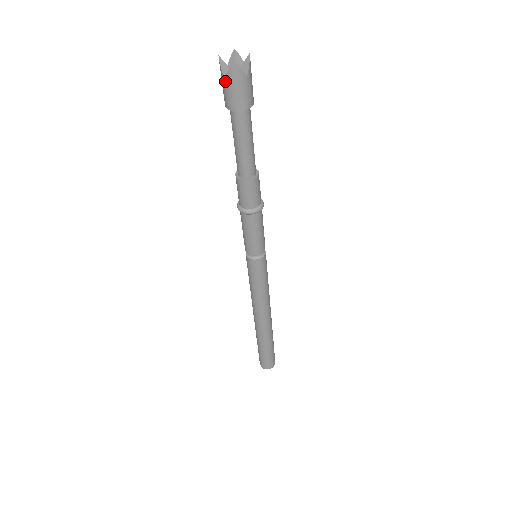
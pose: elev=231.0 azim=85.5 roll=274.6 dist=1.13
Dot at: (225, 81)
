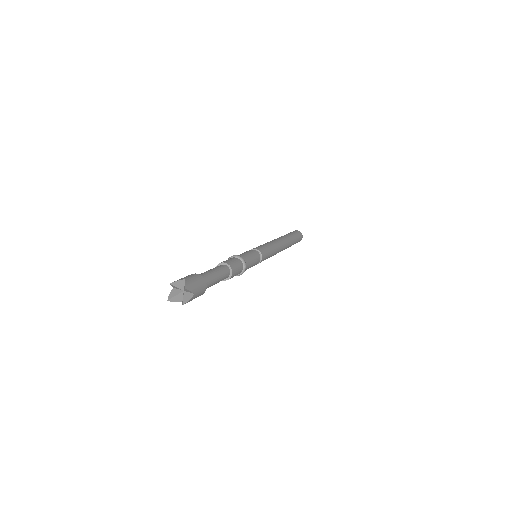
Dot at: occluded
